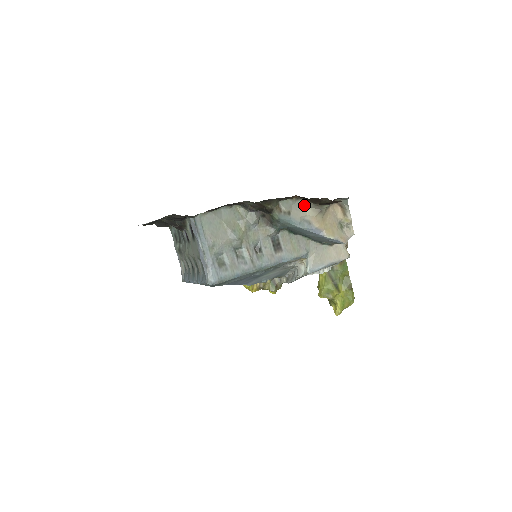
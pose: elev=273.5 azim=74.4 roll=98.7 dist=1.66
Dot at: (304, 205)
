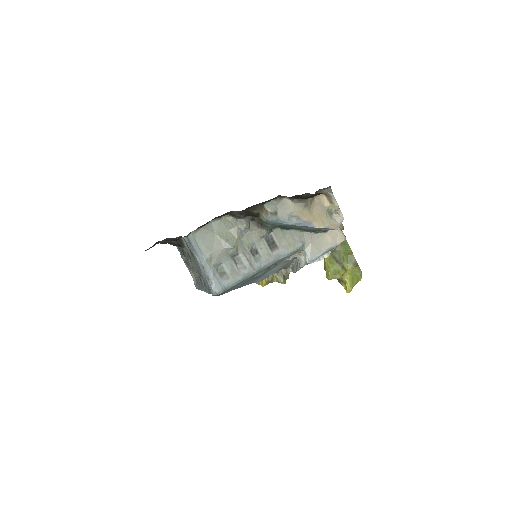
Dot at: (289, 202)
